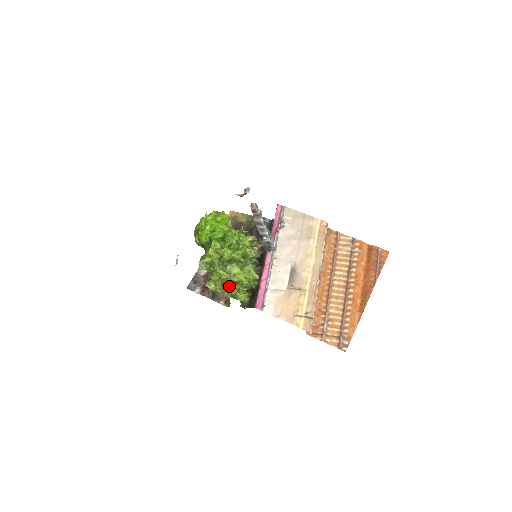
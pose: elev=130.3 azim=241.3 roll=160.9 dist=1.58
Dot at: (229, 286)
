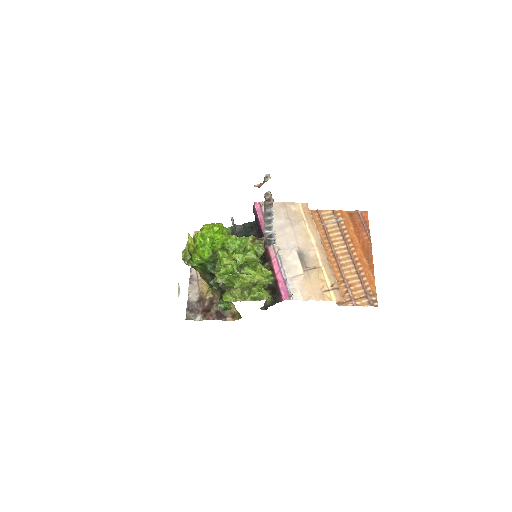
Dot at: (248, 291)
